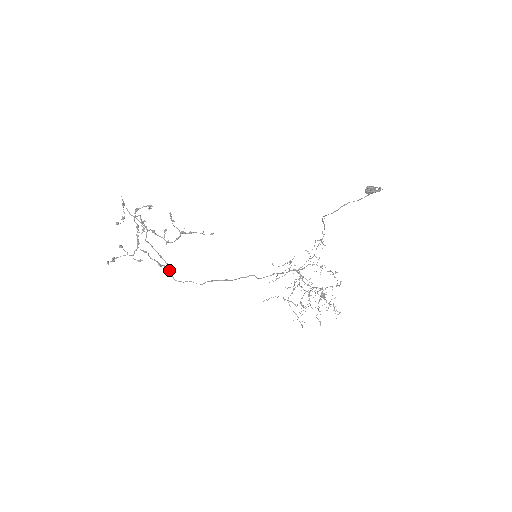
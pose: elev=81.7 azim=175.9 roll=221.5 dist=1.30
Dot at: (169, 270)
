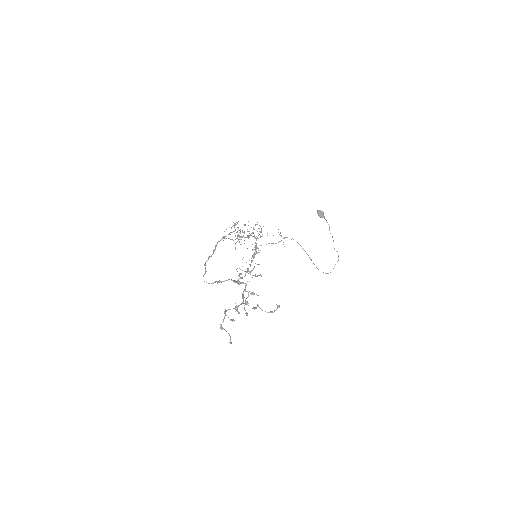
Dot at: (211, 283)
